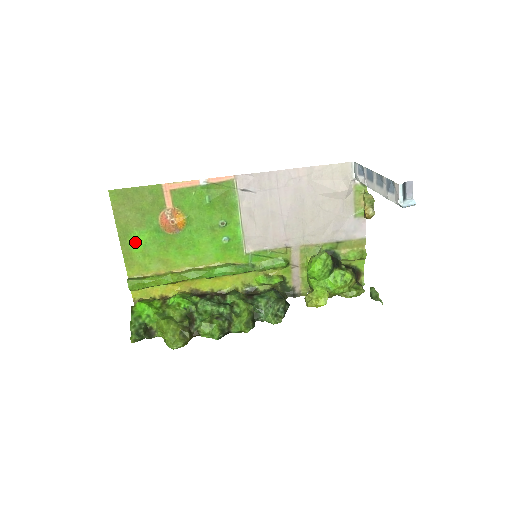
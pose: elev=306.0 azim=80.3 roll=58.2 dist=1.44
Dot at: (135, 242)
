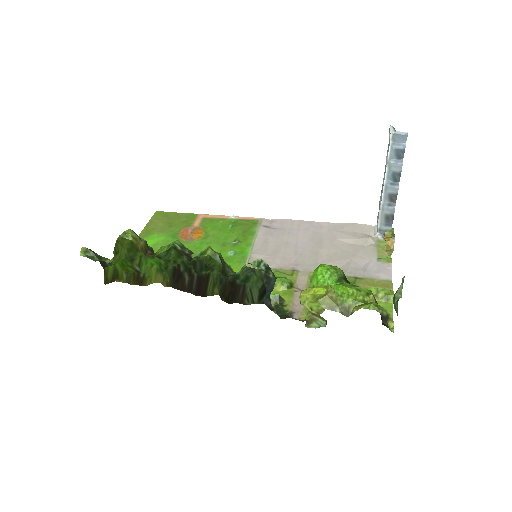
Dot at: (149, 241)
